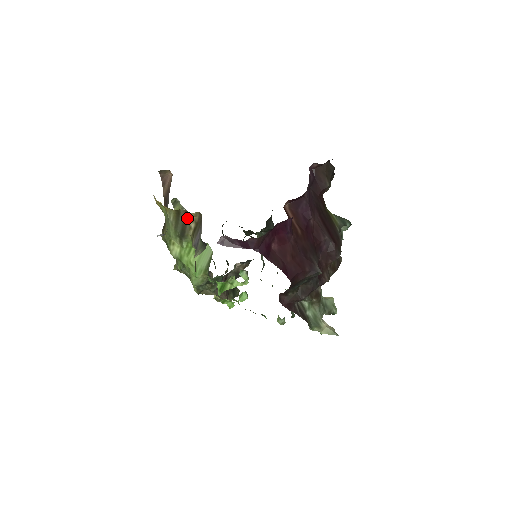
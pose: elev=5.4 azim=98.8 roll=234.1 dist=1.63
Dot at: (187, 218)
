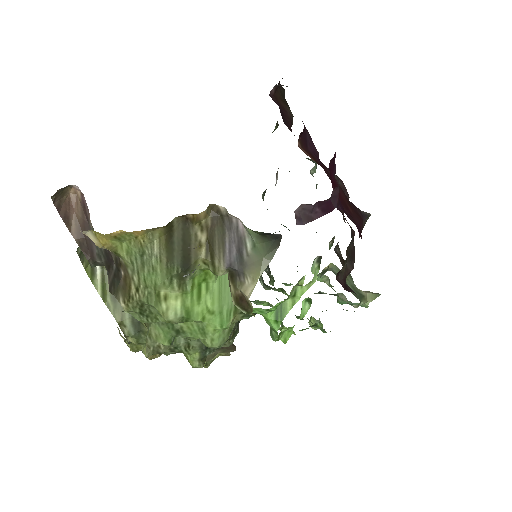
Dot at: (188, 230)
